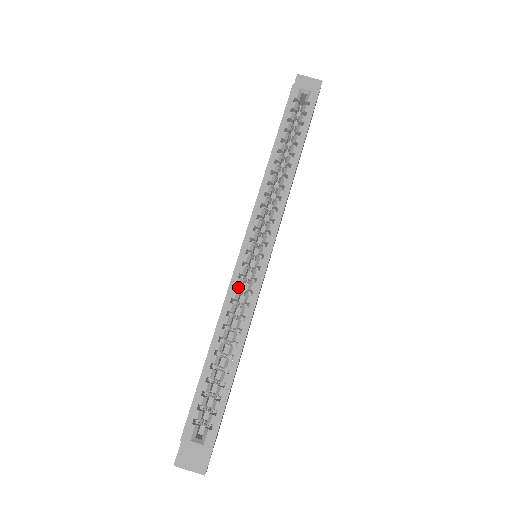
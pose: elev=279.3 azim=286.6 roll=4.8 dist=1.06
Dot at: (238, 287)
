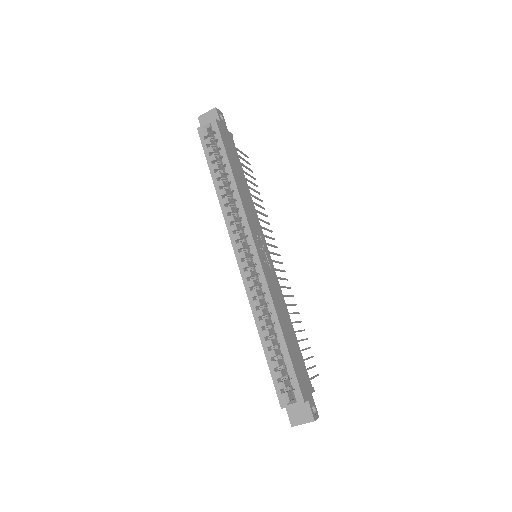
Dot at: (253, 287)
